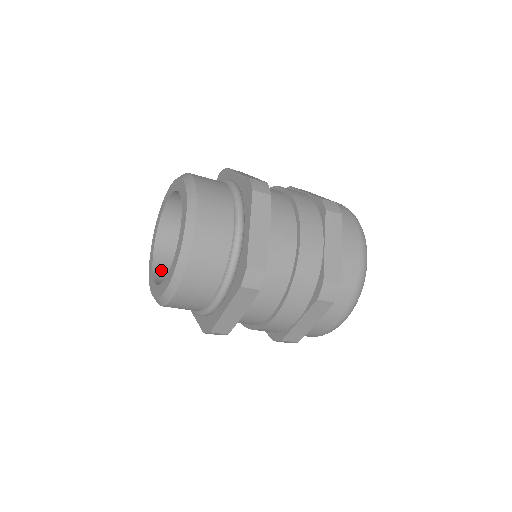
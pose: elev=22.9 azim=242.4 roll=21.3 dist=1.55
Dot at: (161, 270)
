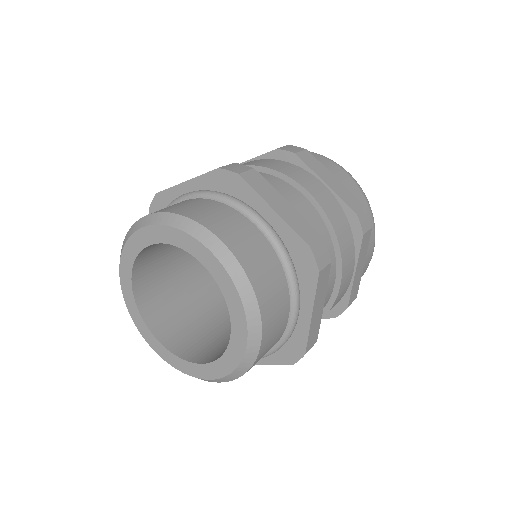
Dot at: (145, 255)
